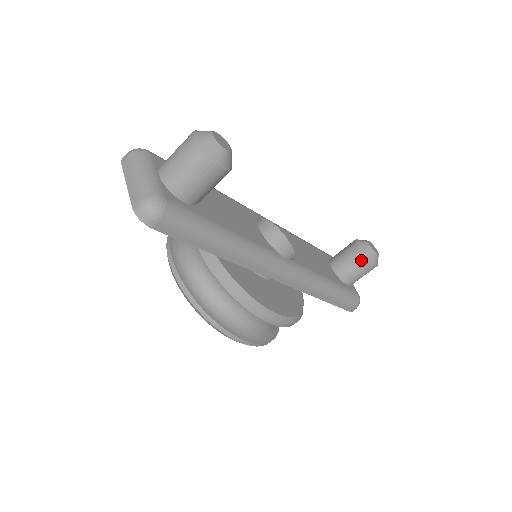
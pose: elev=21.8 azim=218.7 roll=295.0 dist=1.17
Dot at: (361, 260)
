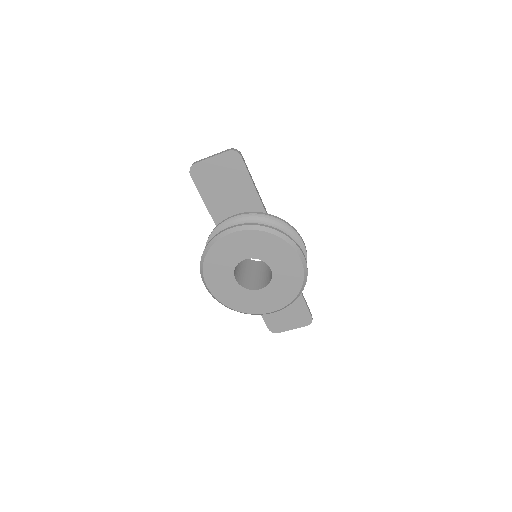
Dot at: occluded
